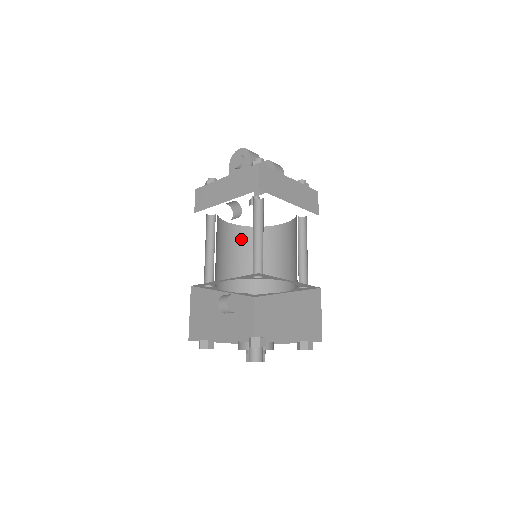
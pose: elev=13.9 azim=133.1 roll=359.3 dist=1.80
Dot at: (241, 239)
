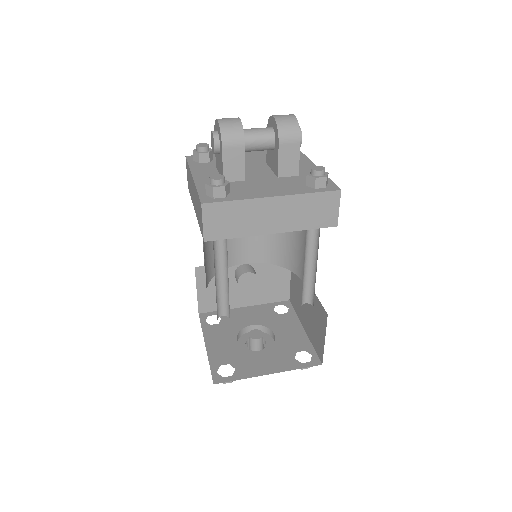
Dot at: occluded
